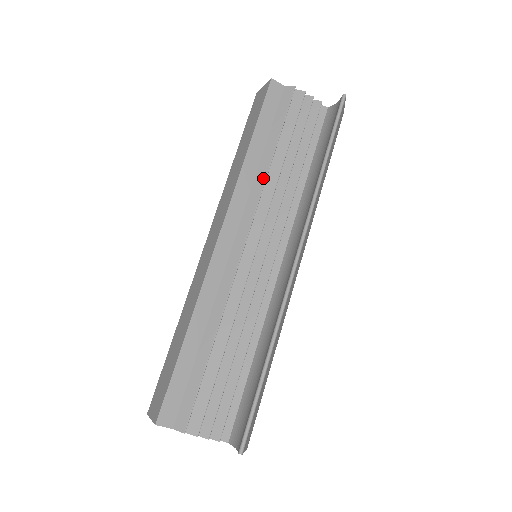
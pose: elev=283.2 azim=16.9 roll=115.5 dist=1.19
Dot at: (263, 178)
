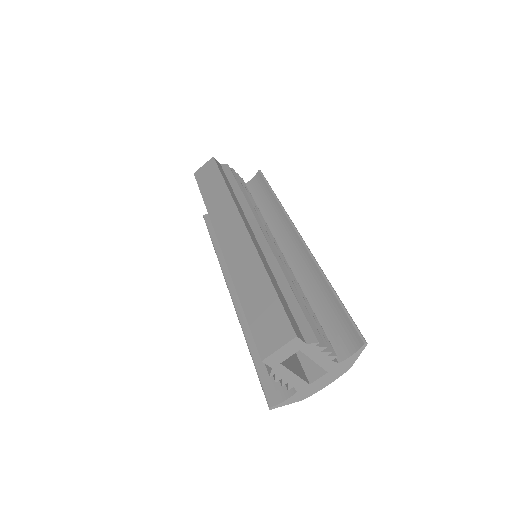
Dot at: (245, 200)
